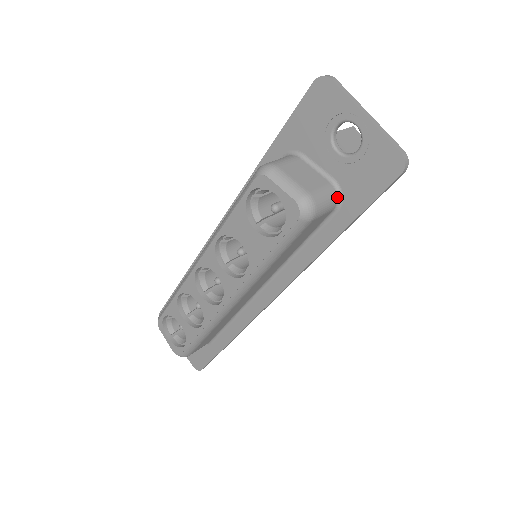
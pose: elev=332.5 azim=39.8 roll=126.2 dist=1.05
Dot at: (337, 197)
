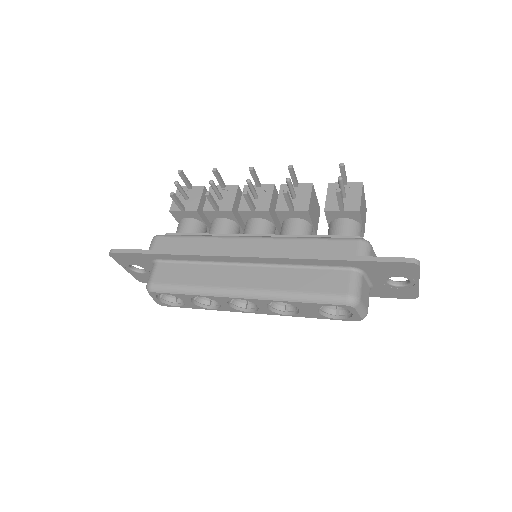
Dot at: occluded
